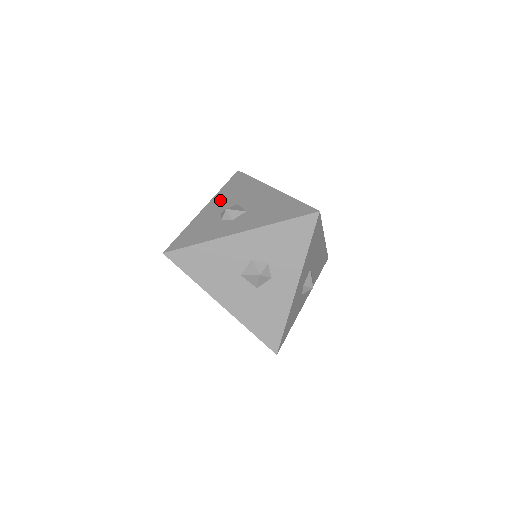
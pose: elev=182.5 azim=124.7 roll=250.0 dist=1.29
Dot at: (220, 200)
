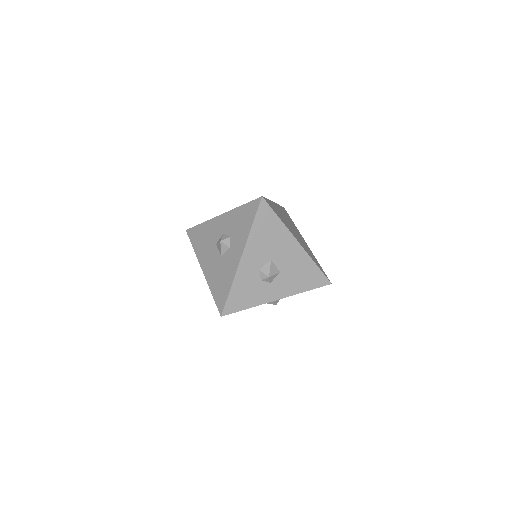
Dot at: (254, 249)
